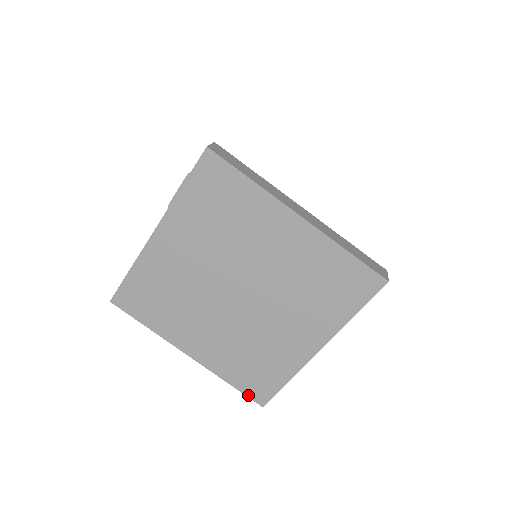
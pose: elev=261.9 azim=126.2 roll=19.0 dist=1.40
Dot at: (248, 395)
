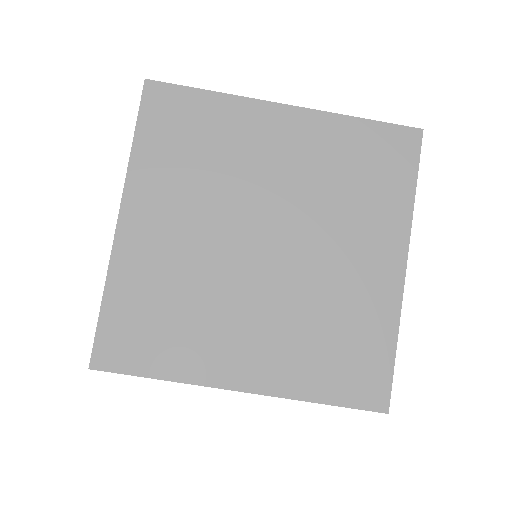
Dot at: (357, 406)
